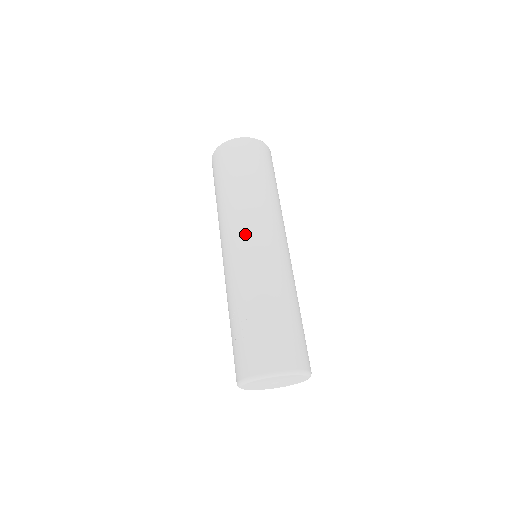
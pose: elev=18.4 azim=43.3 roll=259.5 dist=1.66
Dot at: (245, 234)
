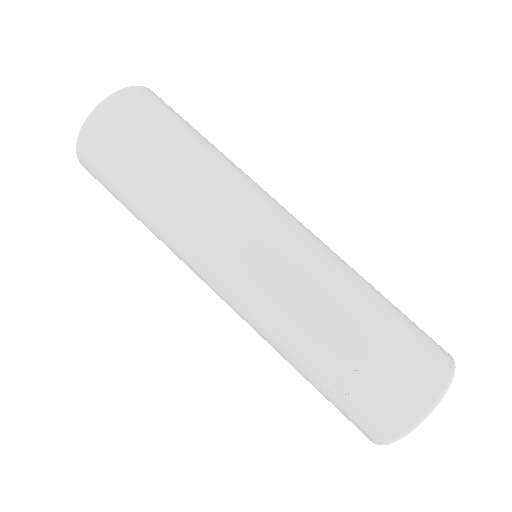
Dot at: (235, 242)
